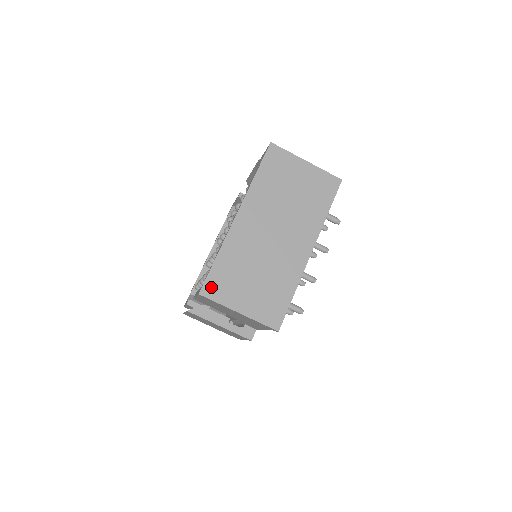
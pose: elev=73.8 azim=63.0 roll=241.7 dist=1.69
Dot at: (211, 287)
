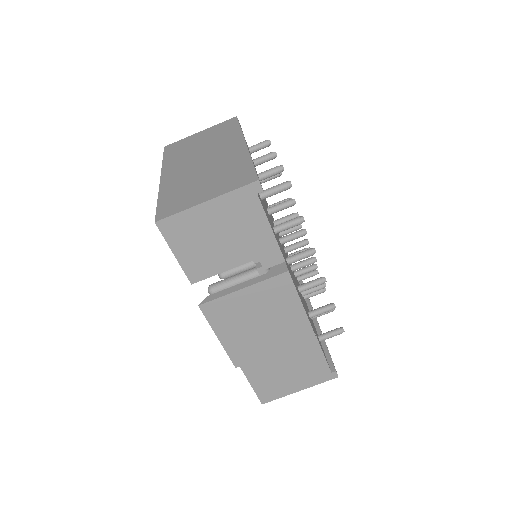
Dot at: (165, 212)
